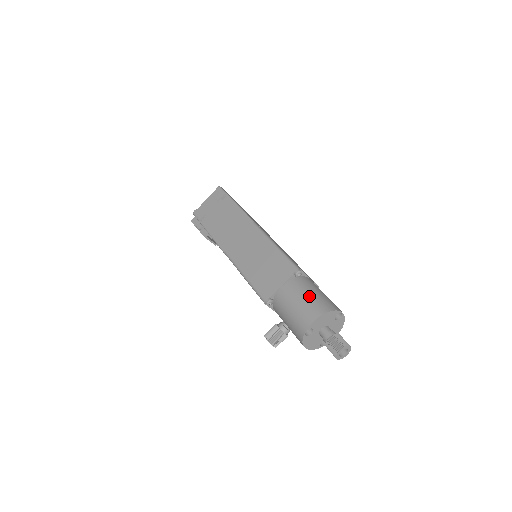
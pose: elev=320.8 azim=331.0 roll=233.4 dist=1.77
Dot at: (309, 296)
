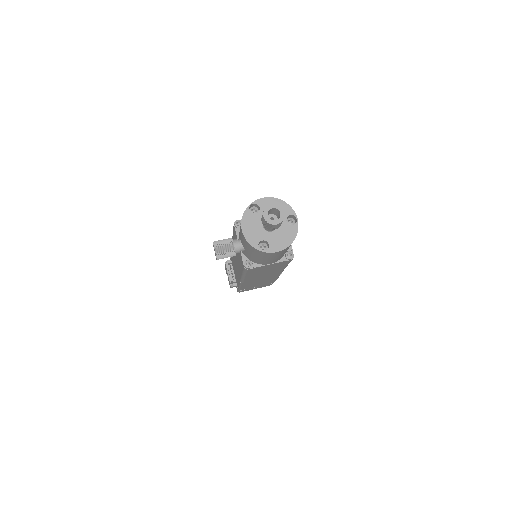
Dot at: occluded
